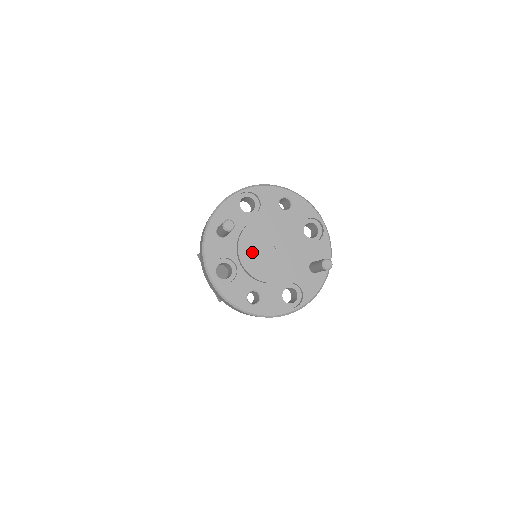
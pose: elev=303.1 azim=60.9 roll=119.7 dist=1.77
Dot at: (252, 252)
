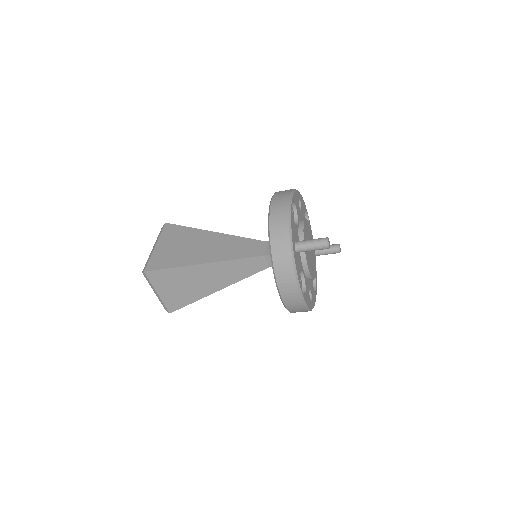
Dot at: (308, 257)
